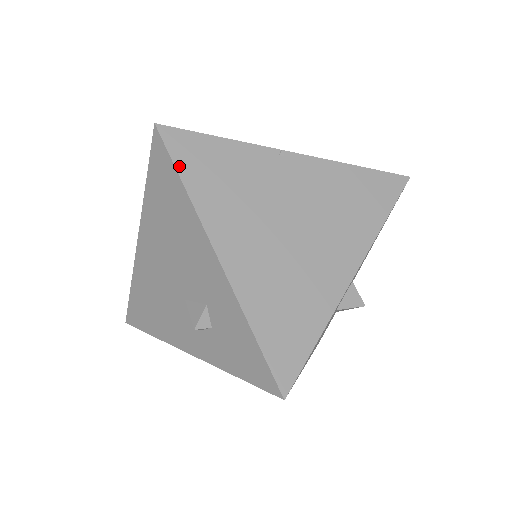
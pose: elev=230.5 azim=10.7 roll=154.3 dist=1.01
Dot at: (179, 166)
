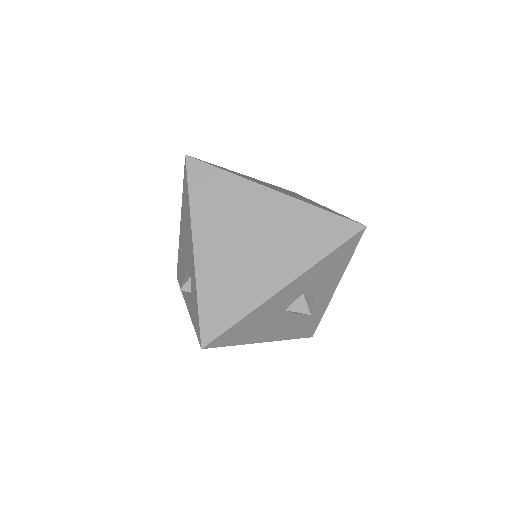
Dot at: (190, 185)
